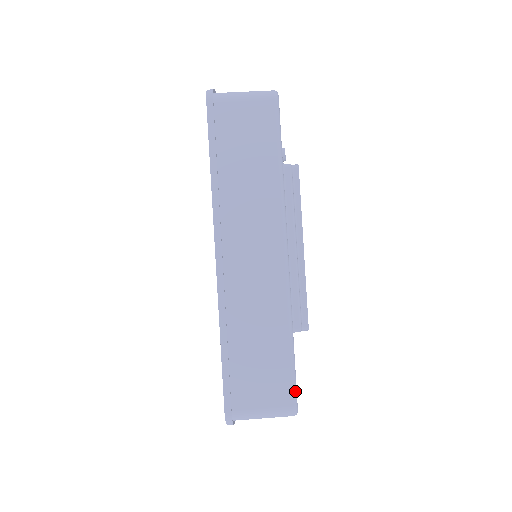
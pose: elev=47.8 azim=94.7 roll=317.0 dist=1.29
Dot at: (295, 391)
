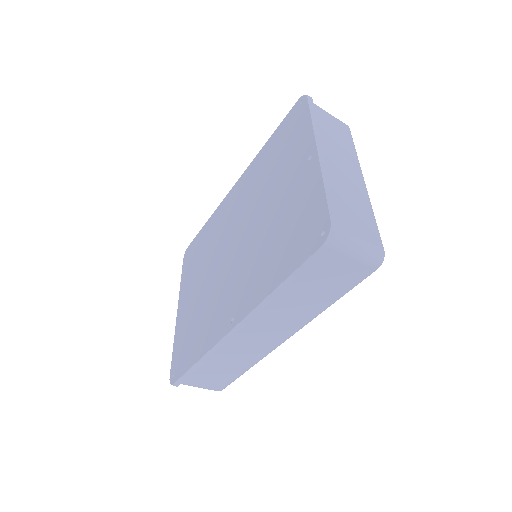
Dot at: occluded
